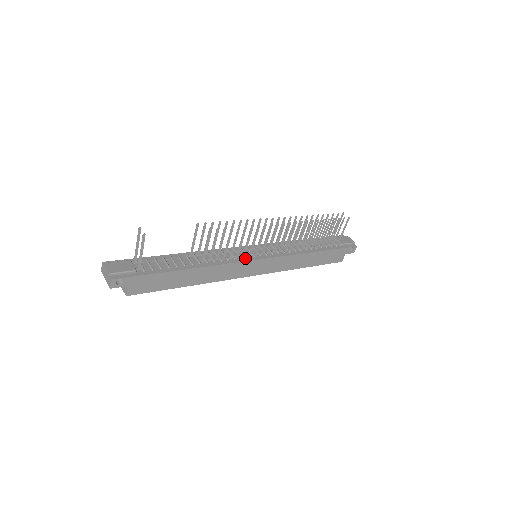
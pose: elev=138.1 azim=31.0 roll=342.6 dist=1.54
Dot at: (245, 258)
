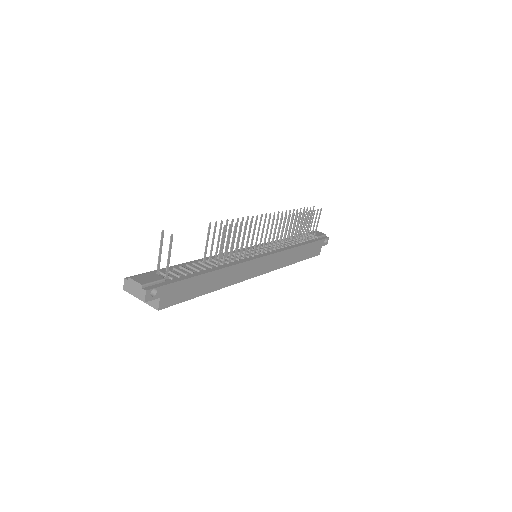
Dot at: (251, 257)
